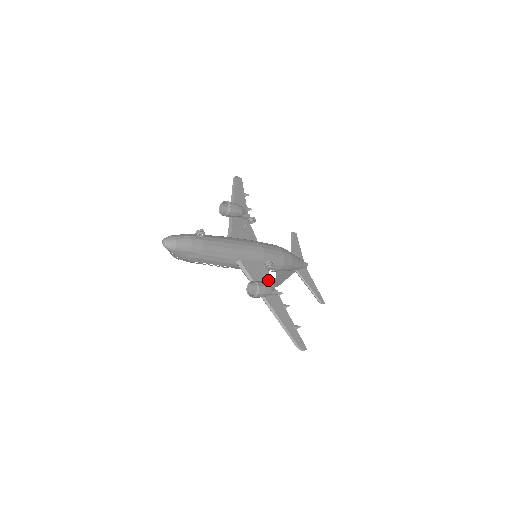
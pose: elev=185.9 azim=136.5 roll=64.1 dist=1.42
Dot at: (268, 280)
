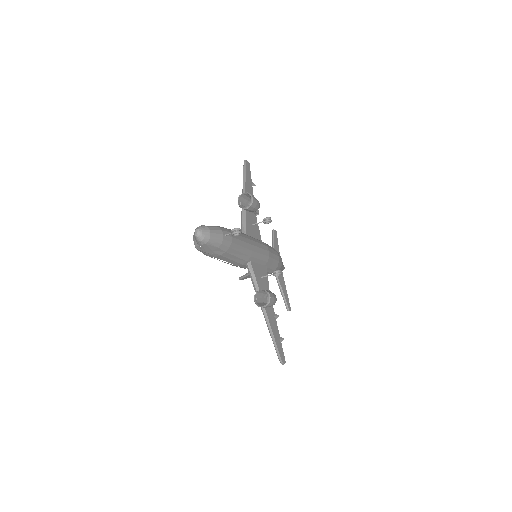
Dot at: (267, 286)
